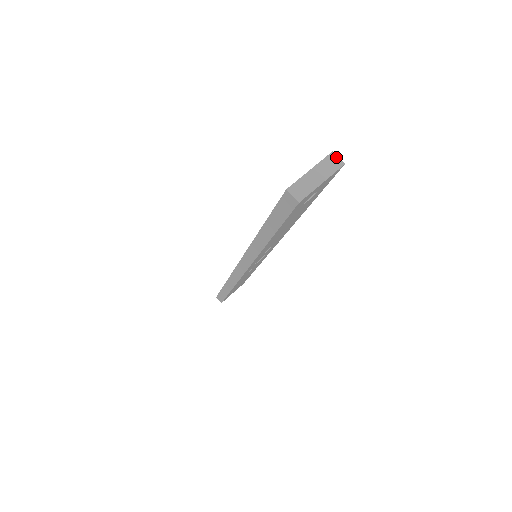
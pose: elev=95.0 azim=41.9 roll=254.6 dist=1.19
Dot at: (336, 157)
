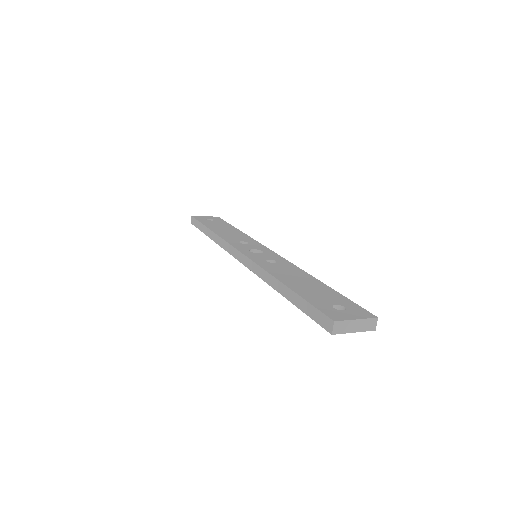
Dot at: (376, 322)
